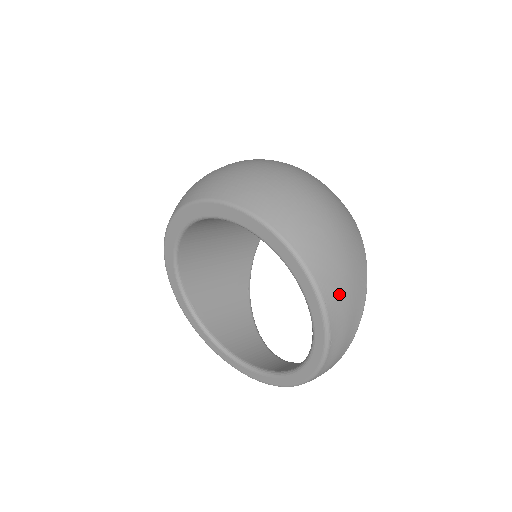
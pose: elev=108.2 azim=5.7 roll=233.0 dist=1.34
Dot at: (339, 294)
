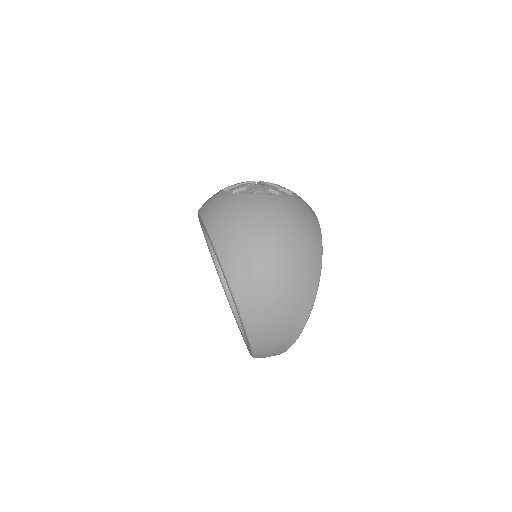
Dot at: (266, 336)
